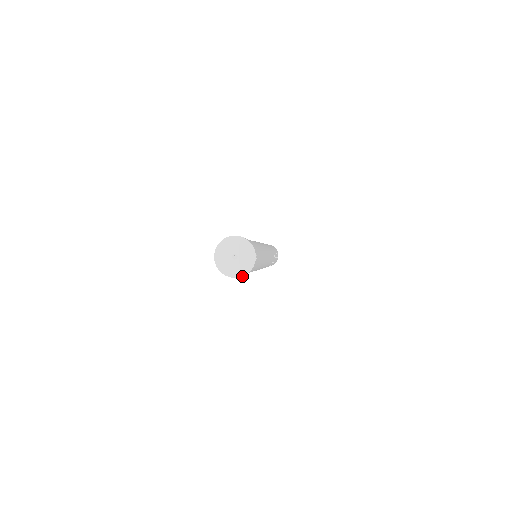
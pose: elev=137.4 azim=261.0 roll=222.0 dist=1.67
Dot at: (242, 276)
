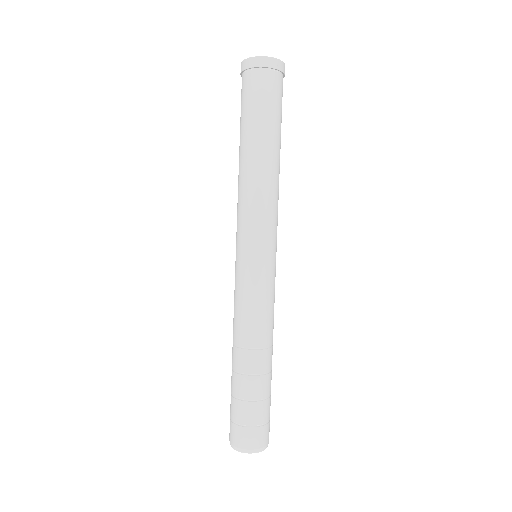
Dot at: (253, 57)
